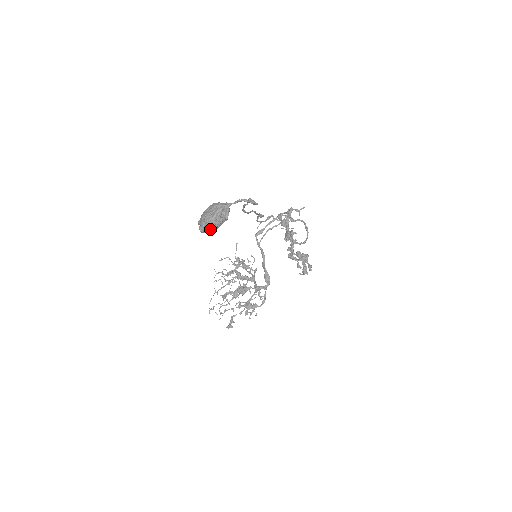
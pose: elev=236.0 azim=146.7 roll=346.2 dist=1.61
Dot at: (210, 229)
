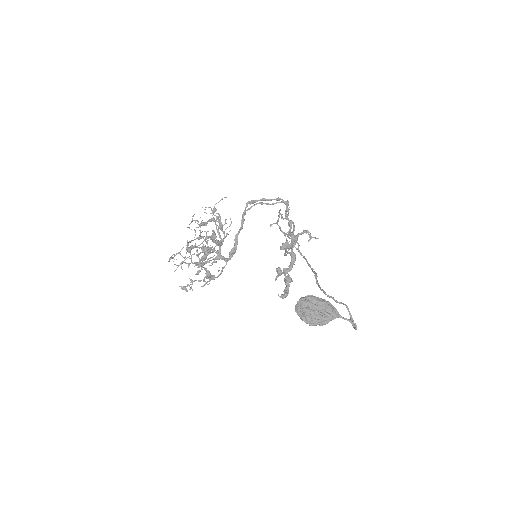
Dot at: occluded
